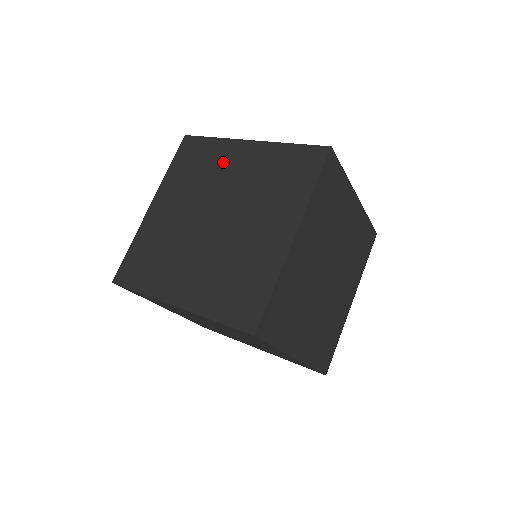
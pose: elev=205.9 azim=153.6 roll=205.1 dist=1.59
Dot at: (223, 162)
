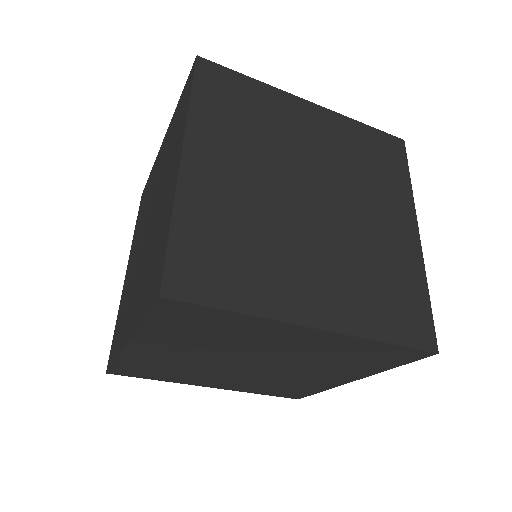
Dot at: (153, 178)
